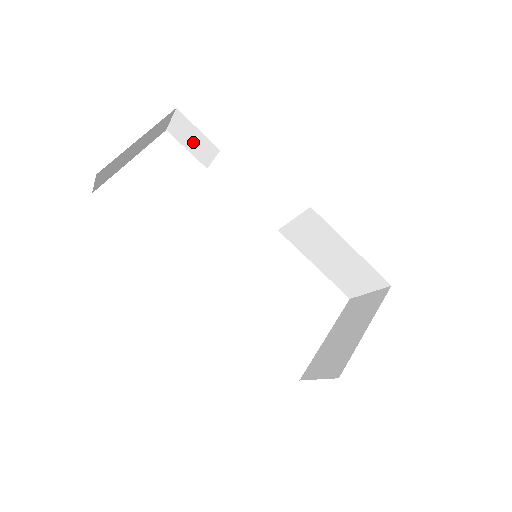
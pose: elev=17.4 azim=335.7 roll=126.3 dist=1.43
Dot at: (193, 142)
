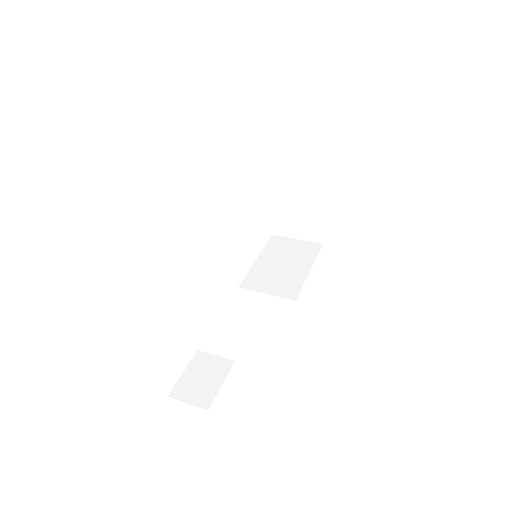
Dot at: occluded
